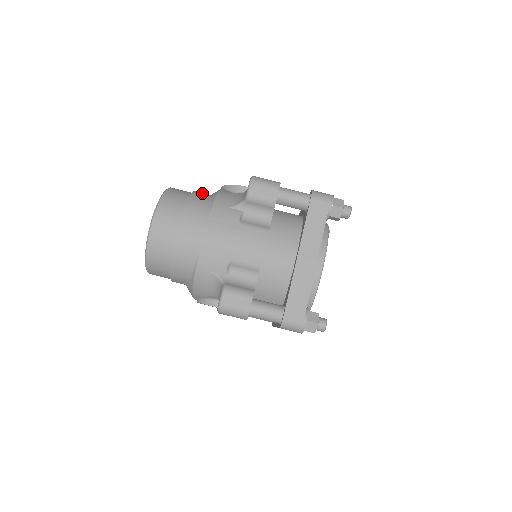
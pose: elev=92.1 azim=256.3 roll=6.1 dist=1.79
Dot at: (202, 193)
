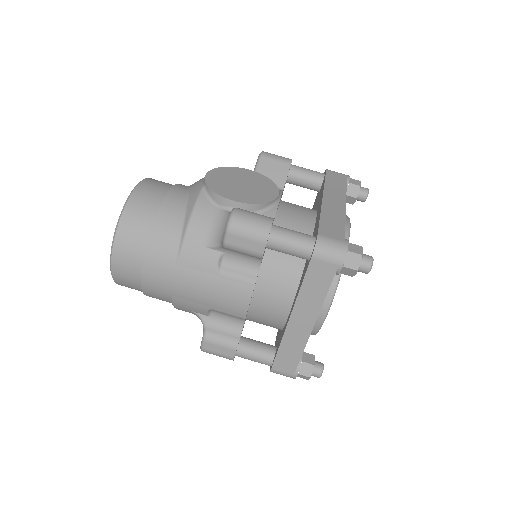
Dot at: (173, 206)
